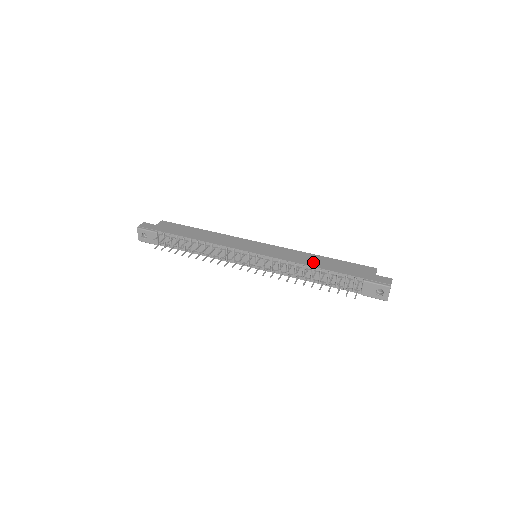
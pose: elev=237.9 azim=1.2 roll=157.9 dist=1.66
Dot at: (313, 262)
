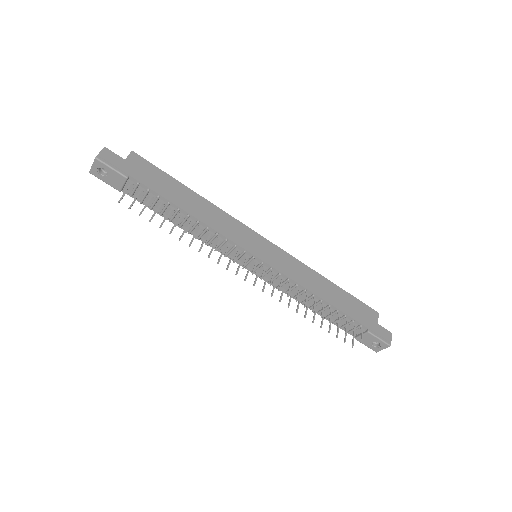
Dot at: (323, 291)
